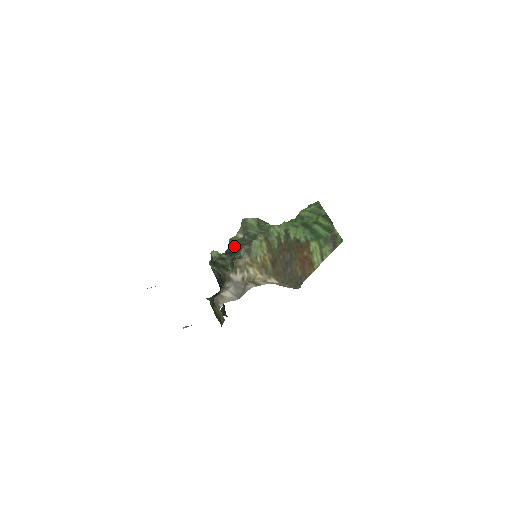
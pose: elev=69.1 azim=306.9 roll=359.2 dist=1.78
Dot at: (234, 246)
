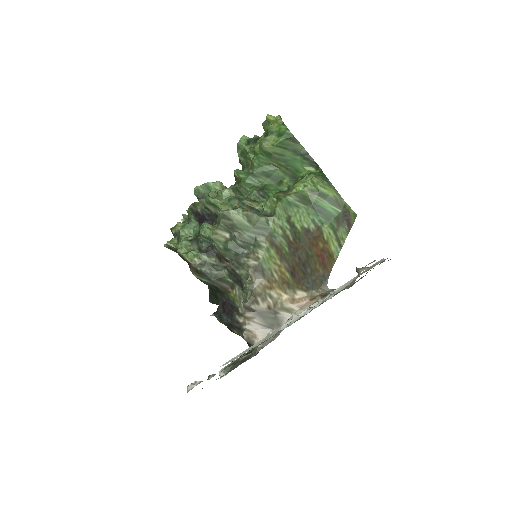
Dot at: (224, 253)
